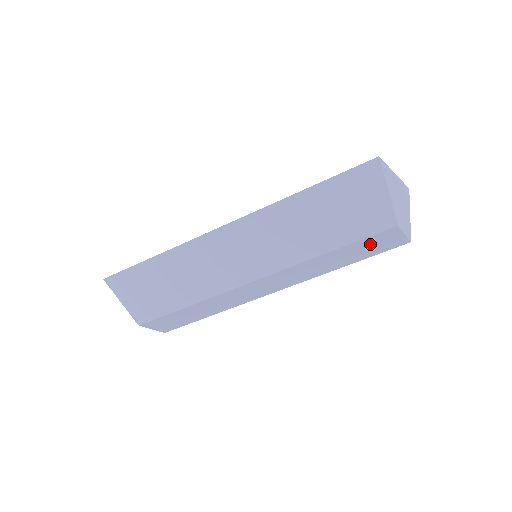
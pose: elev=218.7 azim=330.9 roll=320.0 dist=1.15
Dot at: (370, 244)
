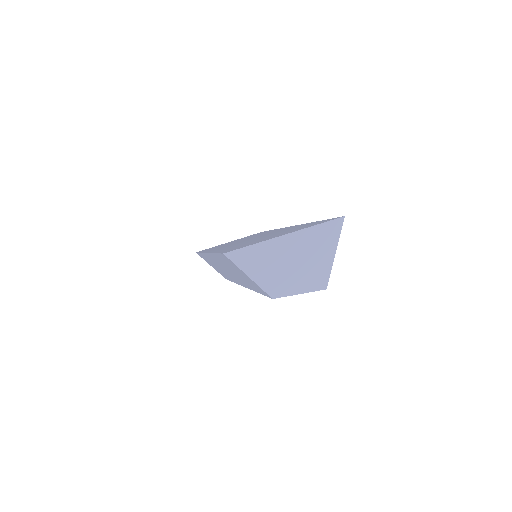
Dot at: occluded
